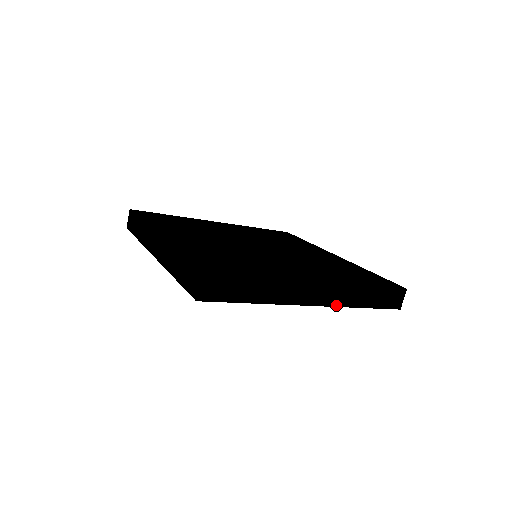
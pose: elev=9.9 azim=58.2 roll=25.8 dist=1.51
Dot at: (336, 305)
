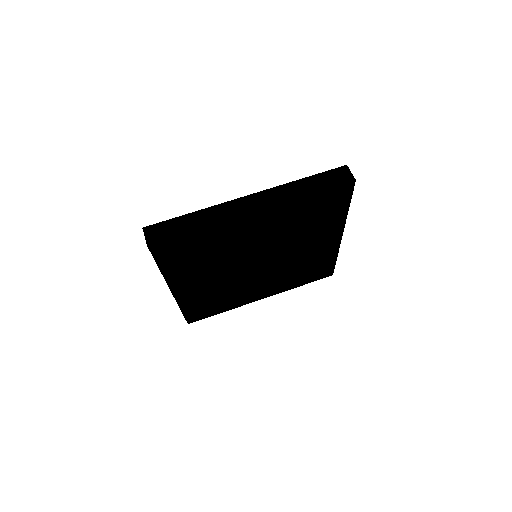
Dot at: (339, 245)
